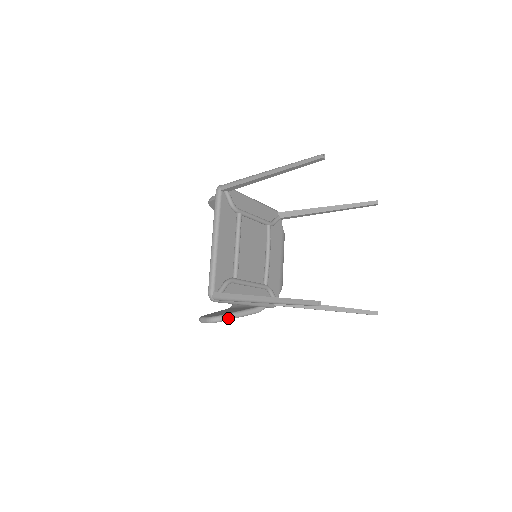
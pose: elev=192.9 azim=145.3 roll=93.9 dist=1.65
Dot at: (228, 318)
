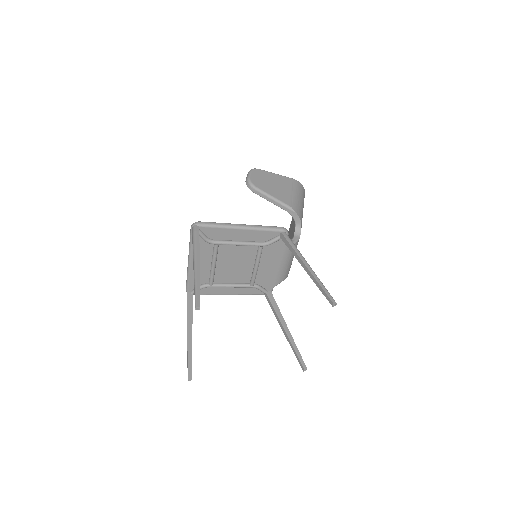
Dot at: occluded
